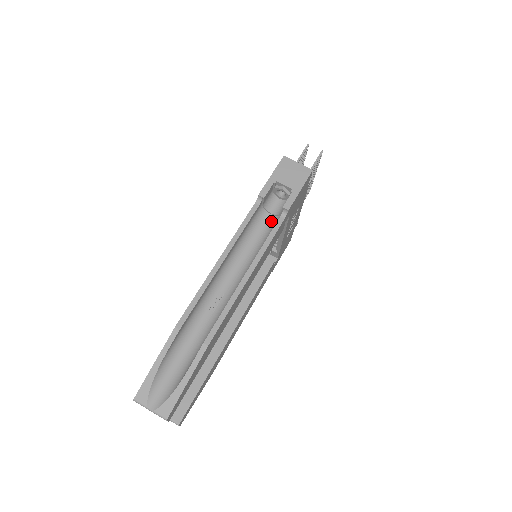
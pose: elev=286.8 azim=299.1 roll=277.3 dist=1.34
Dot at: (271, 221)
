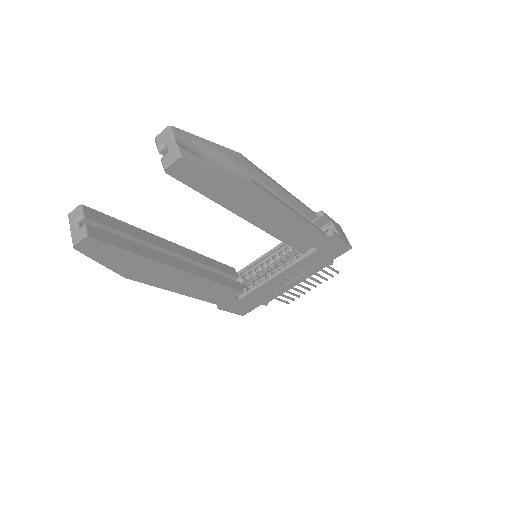
Dot at: occluded
